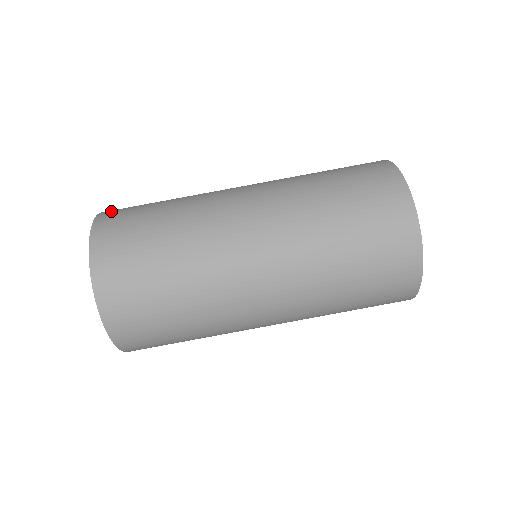
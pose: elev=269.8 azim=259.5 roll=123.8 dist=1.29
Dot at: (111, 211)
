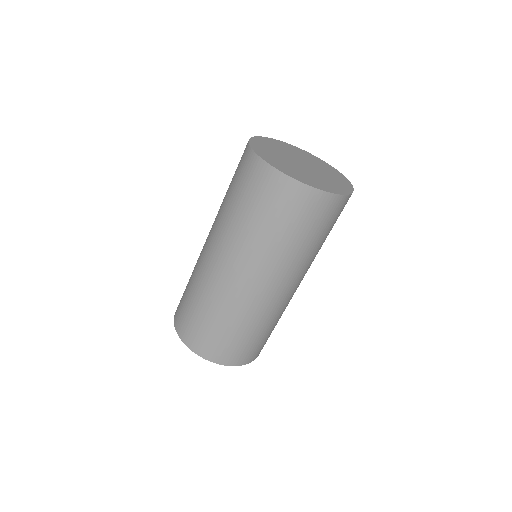
Dot at: (201, 349)
